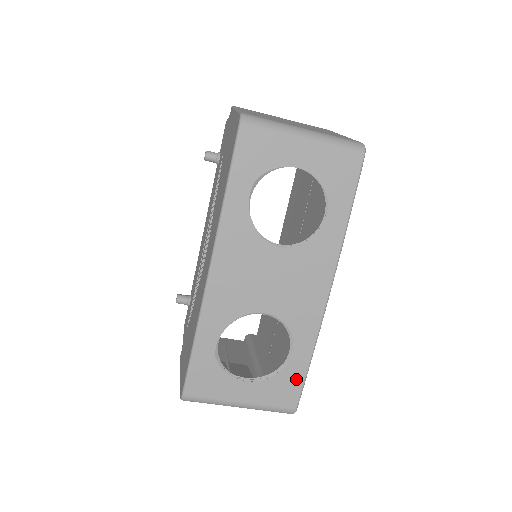
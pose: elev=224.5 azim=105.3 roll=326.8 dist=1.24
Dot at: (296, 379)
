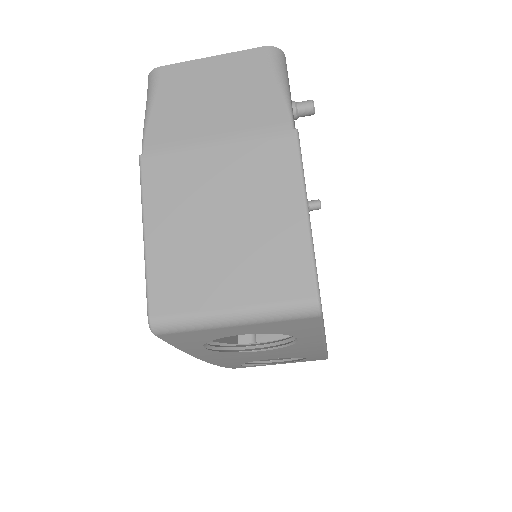
Dot at: occluded
